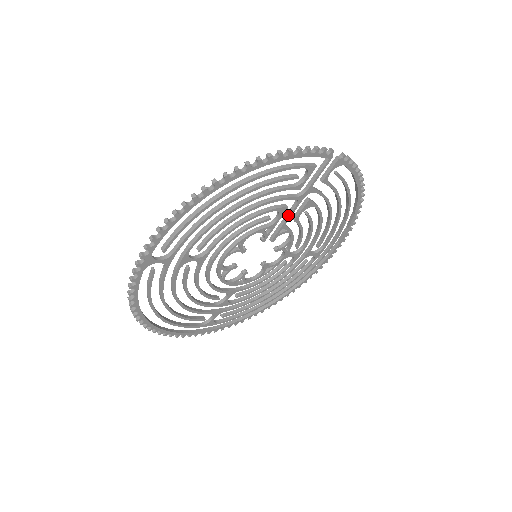
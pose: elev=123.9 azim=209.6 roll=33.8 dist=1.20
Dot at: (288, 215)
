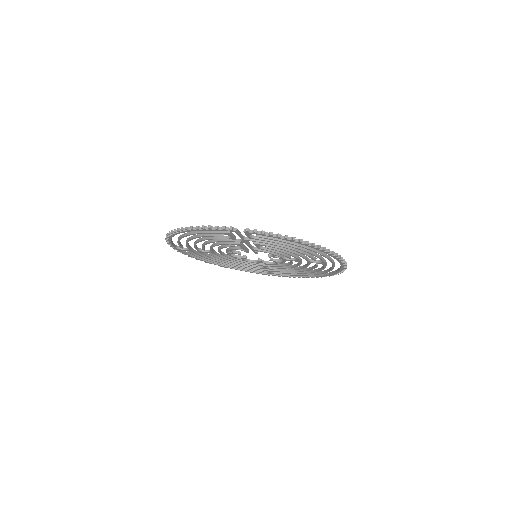
Dot at: (249, 246)
